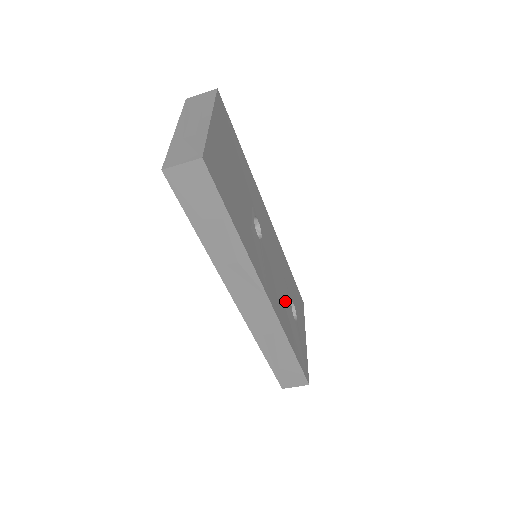
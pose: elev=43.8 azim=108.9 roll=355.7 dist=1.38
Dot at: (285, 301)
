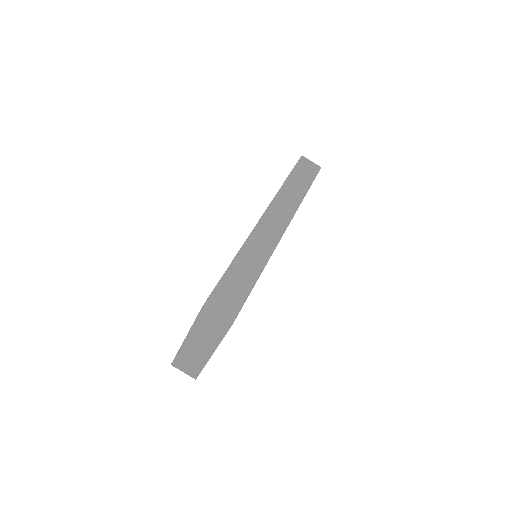
Dot at: occluded
